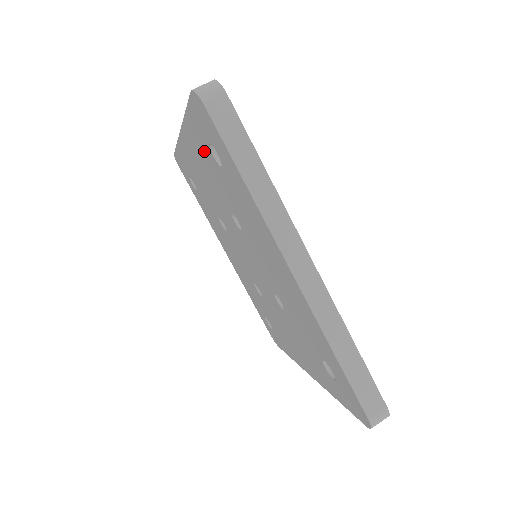
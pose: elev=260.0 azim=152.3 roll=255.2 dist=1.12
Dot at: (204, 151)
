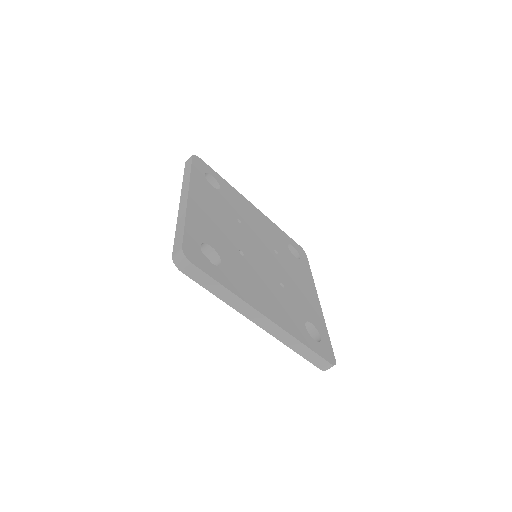
Dot at: occluded
